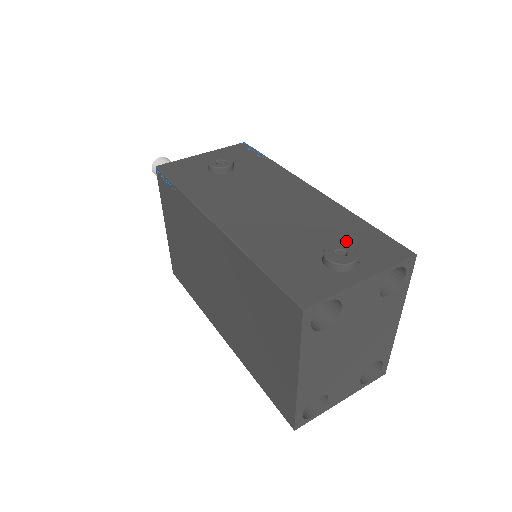
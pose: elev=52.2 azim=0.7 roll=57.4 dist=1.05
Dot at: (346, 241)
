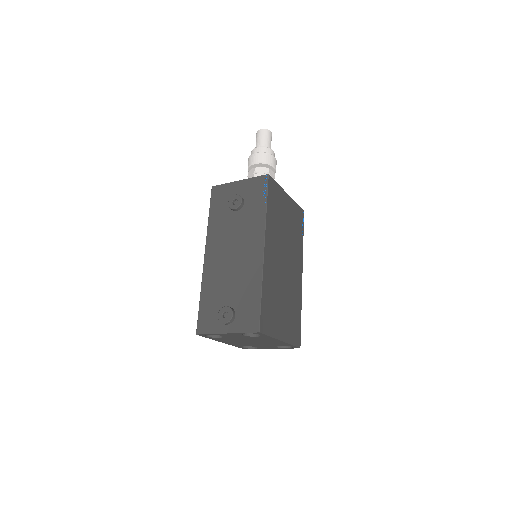
Dot at: (240, 304)
